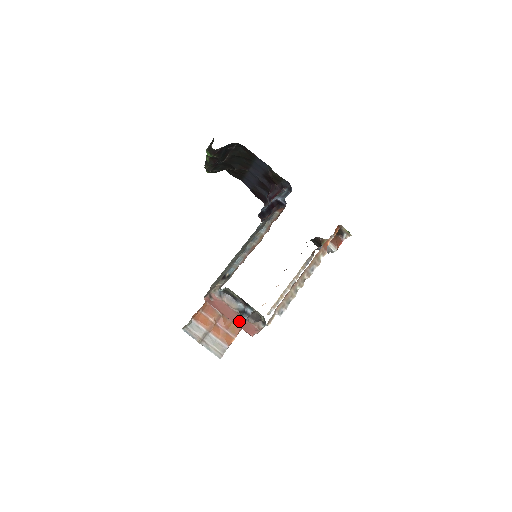
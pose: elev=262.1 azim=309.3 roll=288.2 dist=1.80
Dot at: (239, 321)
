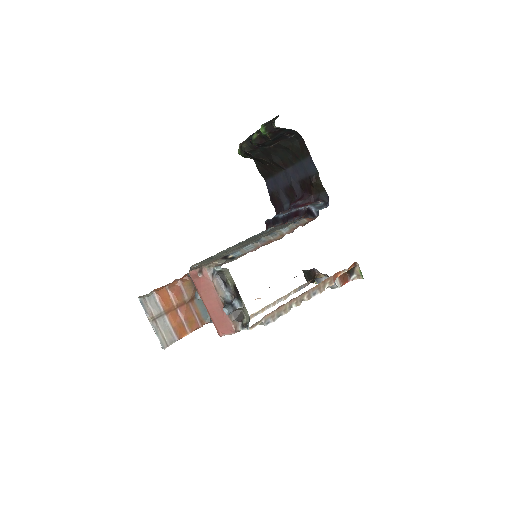
Dot at: (217, 312)
